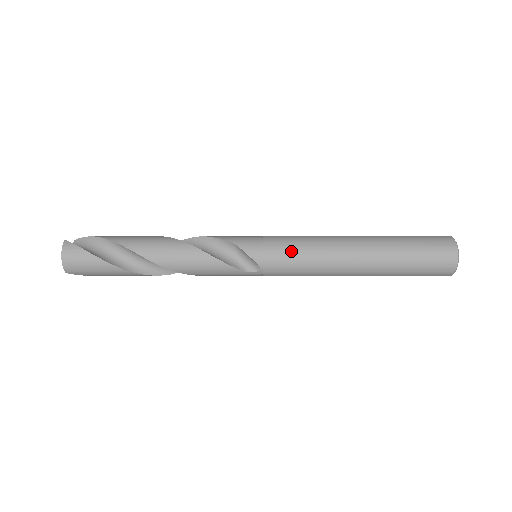
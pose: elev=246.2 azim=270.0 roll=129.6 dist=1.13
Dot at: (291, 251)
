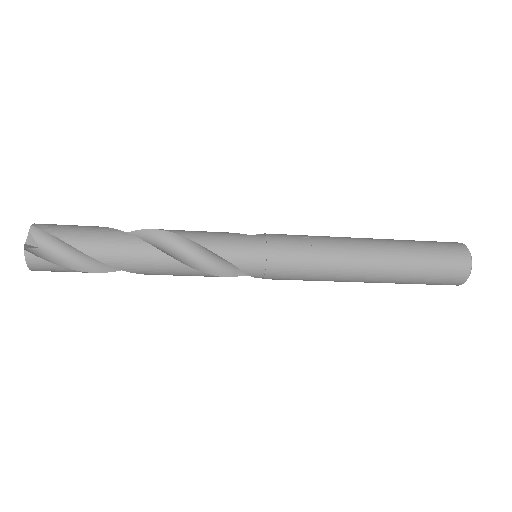
Dot at: (296, 275)
